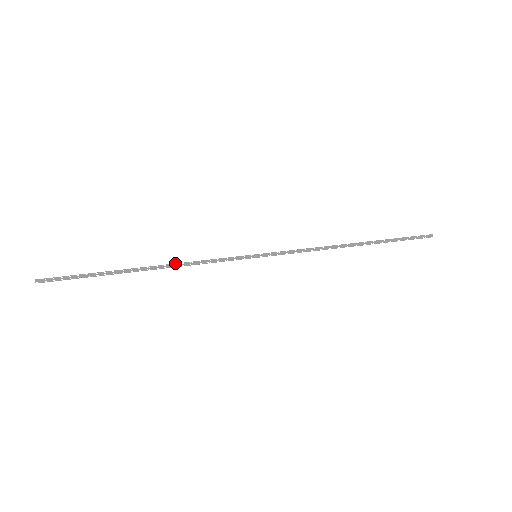
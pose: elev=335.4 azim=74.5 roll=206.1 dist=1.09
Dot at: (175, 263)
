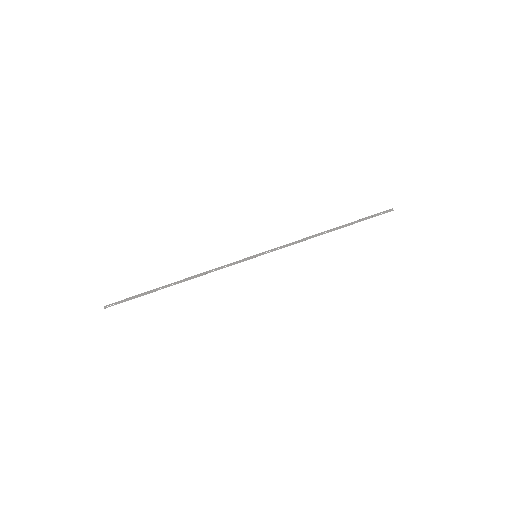
Dot at: (198, 275)
